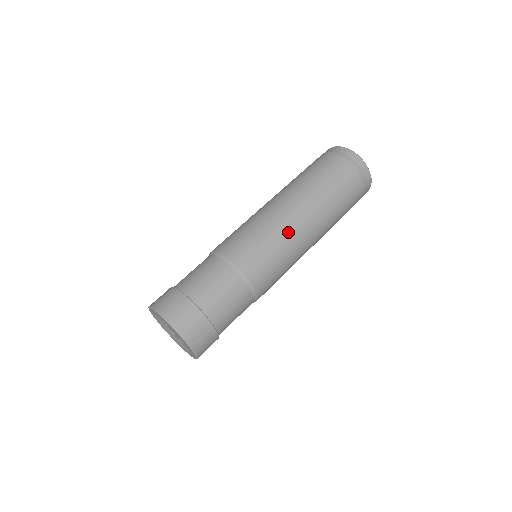
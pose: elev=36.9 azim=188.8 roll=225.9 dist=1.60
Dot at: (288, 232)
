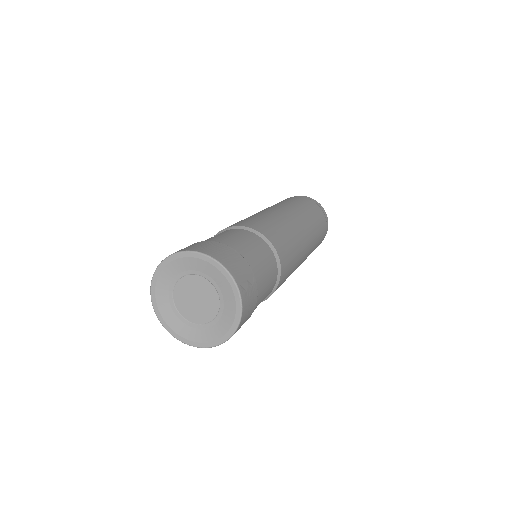
Dot at: (291, 224)
